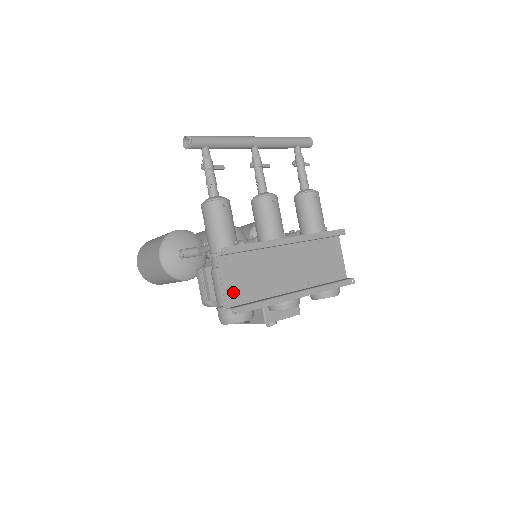
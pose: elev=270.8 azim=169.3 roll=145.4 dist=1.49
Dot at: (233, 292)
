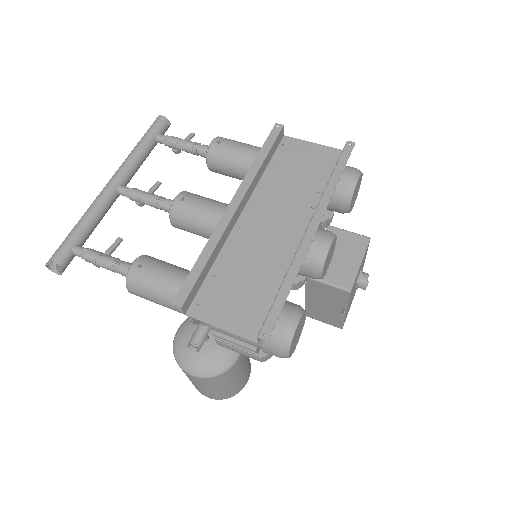
Dot at: (245, 320)
